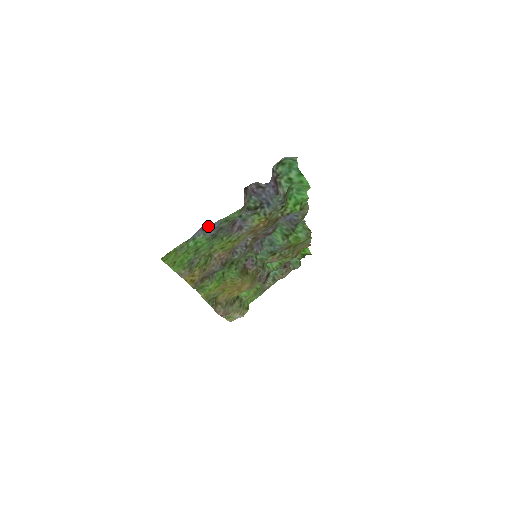
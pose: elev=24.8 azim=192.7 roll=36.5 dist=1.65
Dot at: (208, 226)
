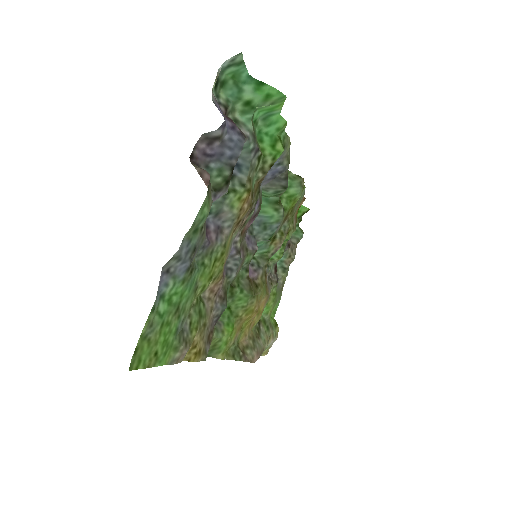
Dot at: (171, 260)
